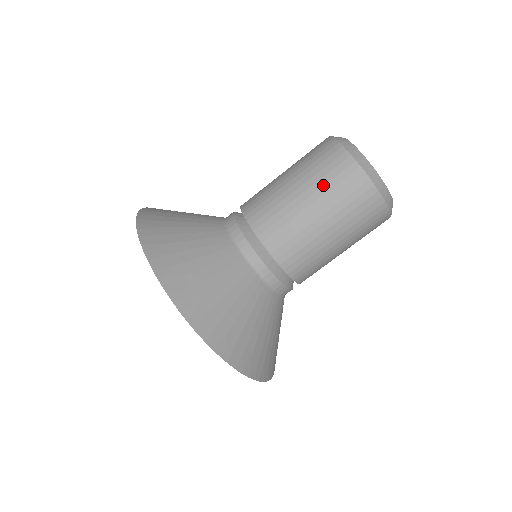
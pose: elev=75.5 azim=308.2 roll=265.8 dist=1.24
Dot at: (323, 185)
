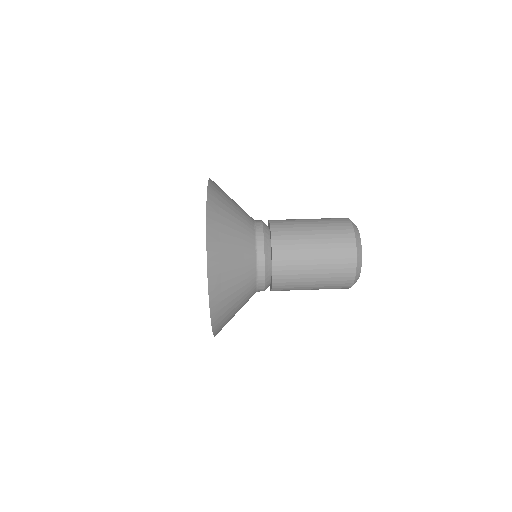
Dot at: occluded
